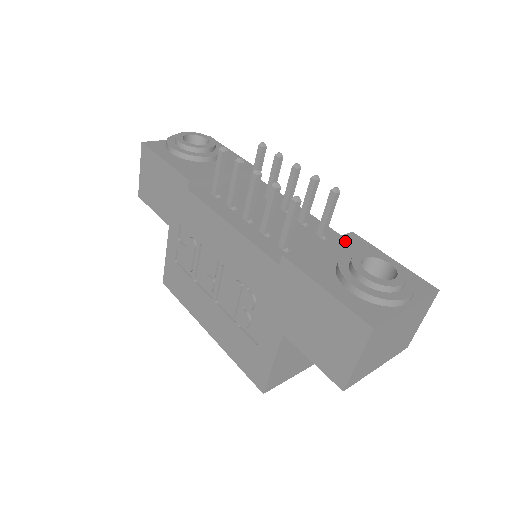
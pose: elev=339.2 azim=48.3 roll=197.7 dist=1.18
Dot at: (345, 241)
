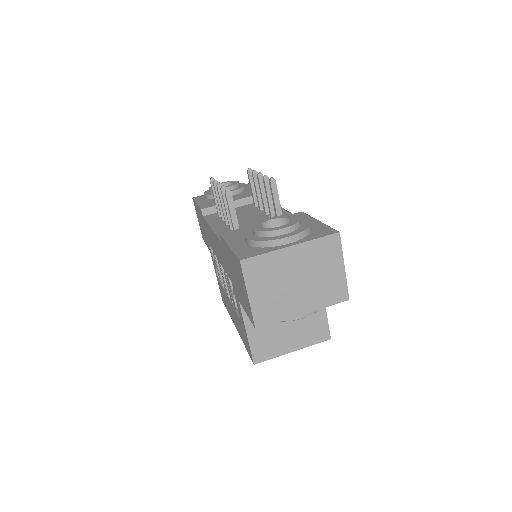
Dot at: occluded
